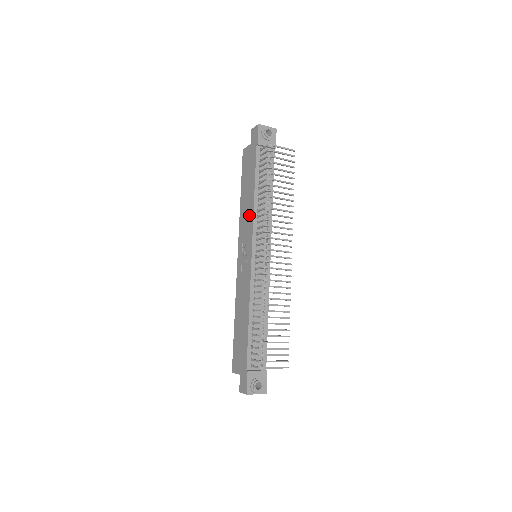
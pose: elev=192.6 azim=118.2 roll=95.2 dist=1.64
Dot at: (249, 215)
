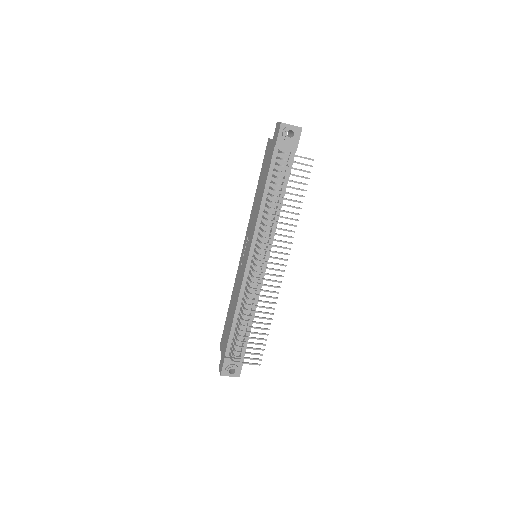
Dot at: (255, 217)
